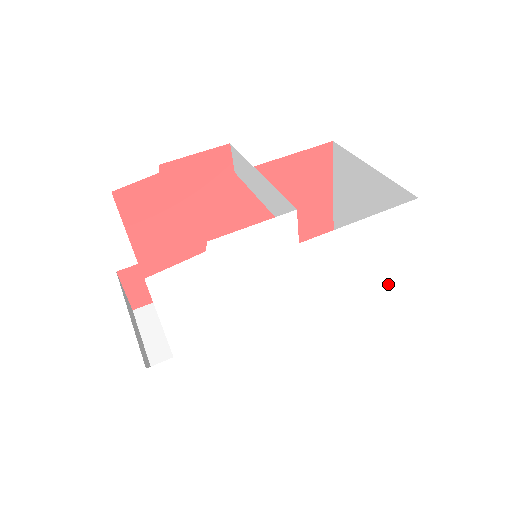
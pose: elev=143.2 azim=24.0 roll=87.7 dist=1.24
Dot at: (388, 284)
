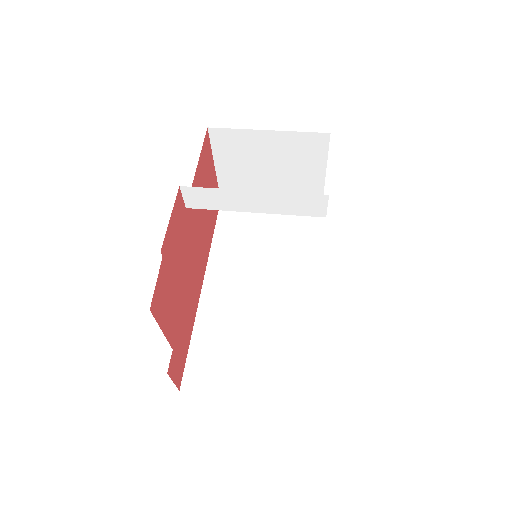
Dot at: occluded
